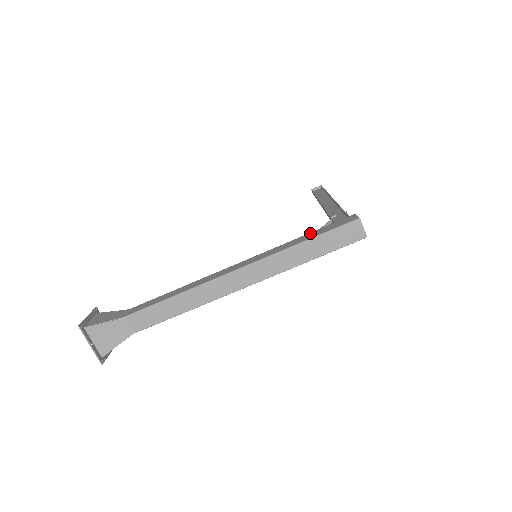
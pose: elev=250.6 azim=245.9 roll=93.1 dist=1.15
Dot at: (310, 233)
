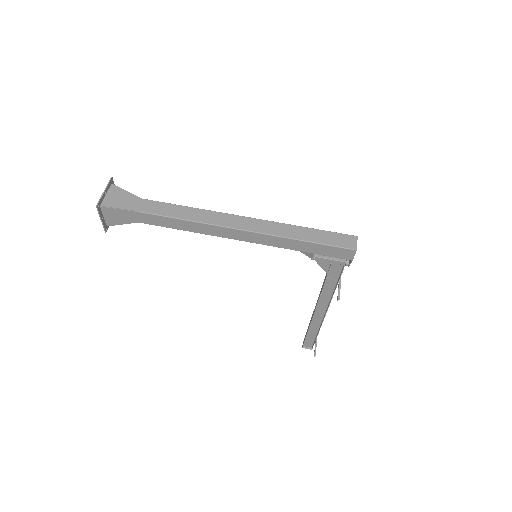
Dot at: occluded
